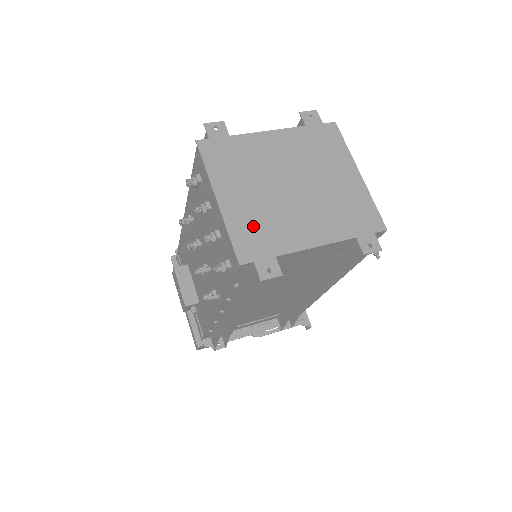
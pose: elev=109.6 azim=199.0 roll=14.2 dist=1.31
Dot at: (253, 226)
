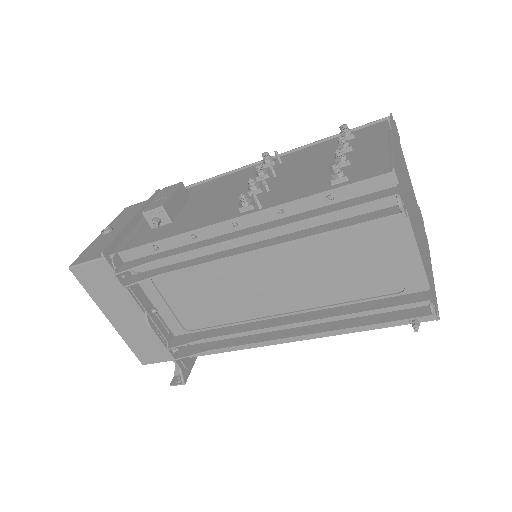
Dot at: (401, 178)
